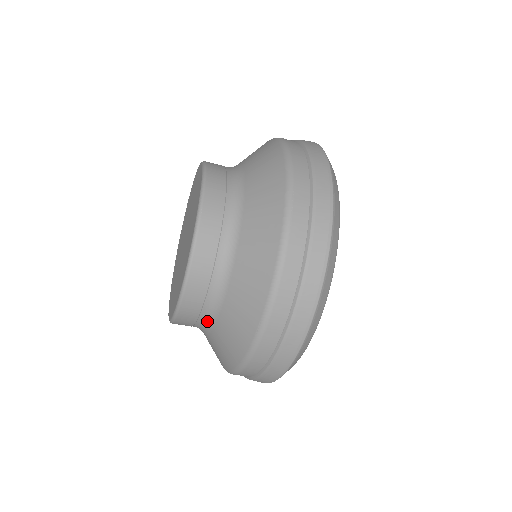
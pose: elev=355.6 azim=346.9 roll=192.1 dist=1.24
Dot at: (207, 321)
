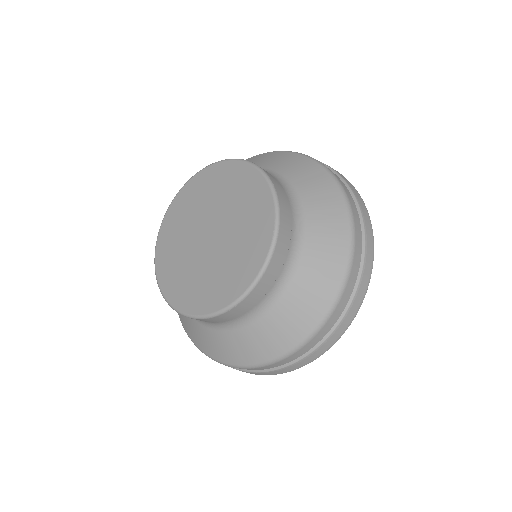
Dot at: (275, 292)
